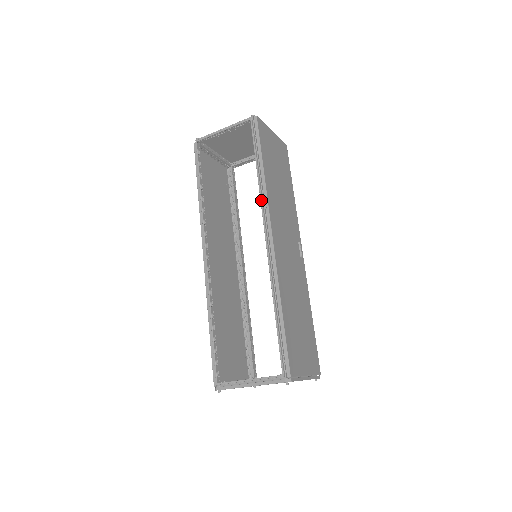
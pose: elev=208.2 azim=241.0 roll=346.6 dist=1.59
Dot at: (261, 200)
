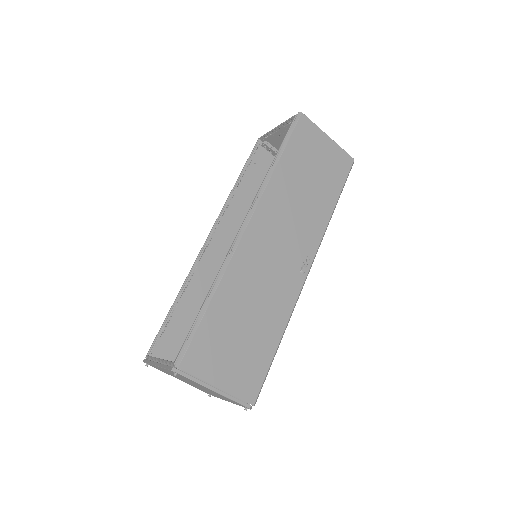
Dot at: (259, 190)
